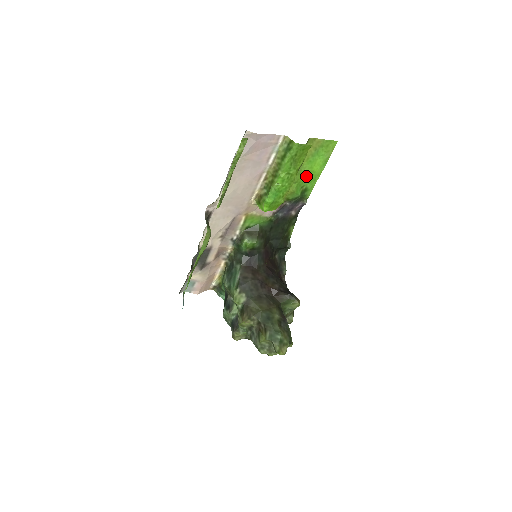
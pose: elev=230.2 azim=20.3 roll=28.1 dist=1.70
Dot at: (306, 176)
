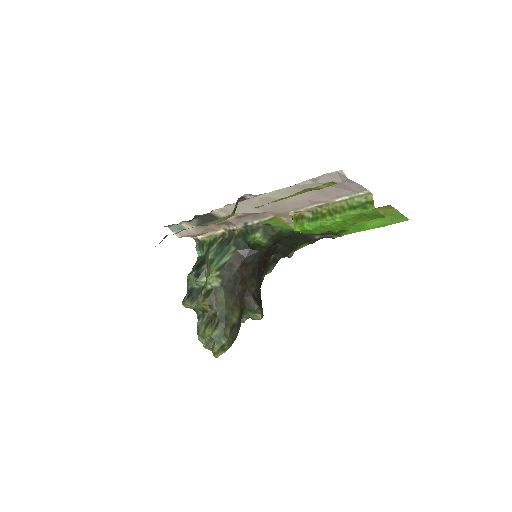
Dot at: (356, 224)
